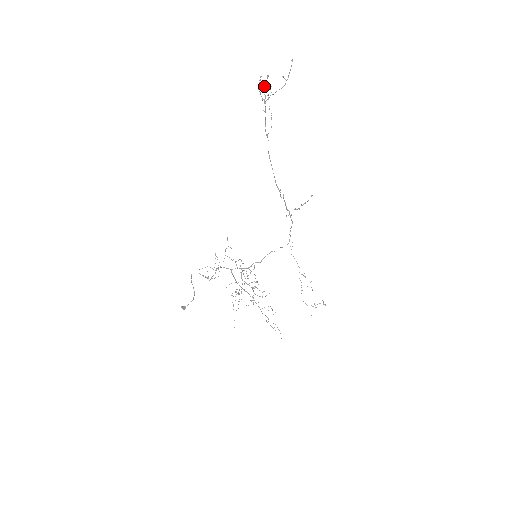
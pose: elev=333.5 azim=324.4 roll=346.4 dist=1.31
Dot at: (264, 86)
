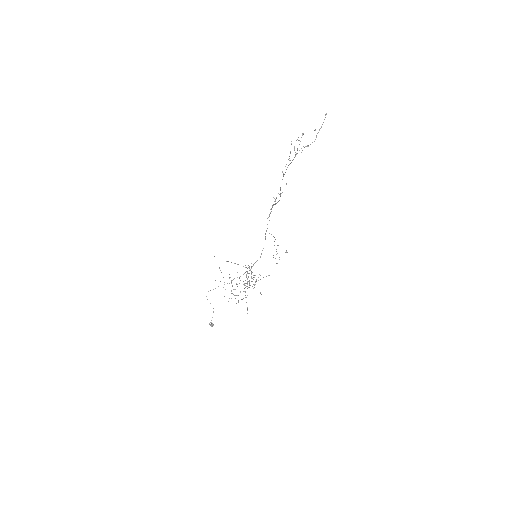
Dot at: (299, 144)
